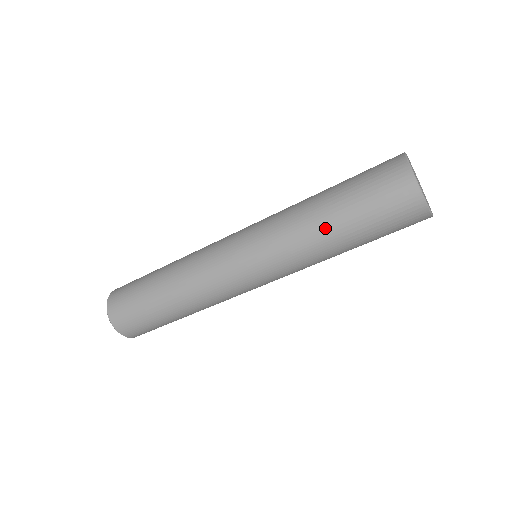
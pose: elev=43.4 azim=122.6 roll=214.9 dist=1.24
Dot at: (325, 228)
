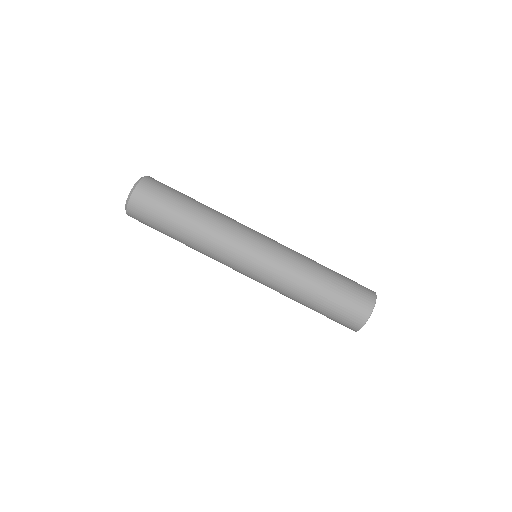
Dot at: (320, 270)
